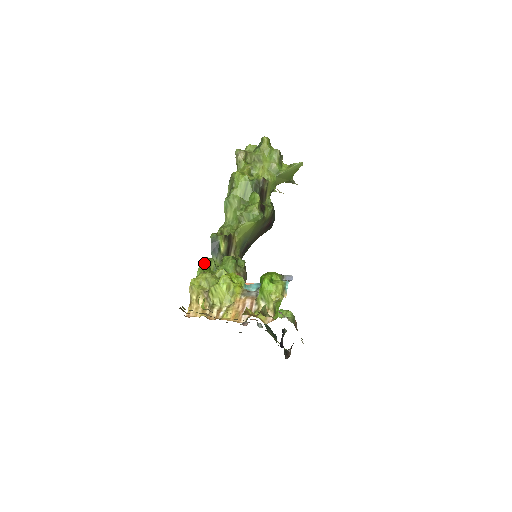
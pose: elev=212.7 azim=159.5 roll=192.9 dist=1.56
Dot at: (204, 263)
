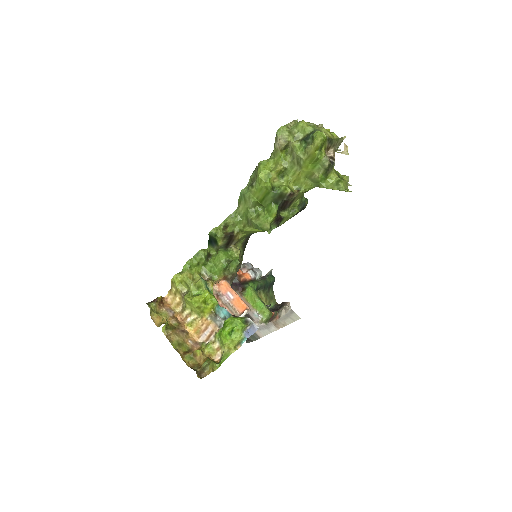
Dot at: (194, 257)
